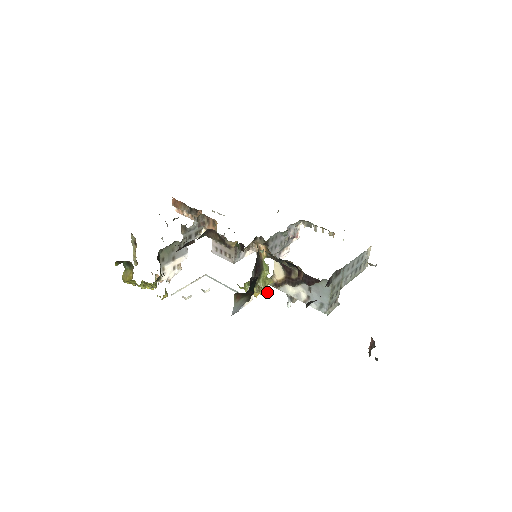
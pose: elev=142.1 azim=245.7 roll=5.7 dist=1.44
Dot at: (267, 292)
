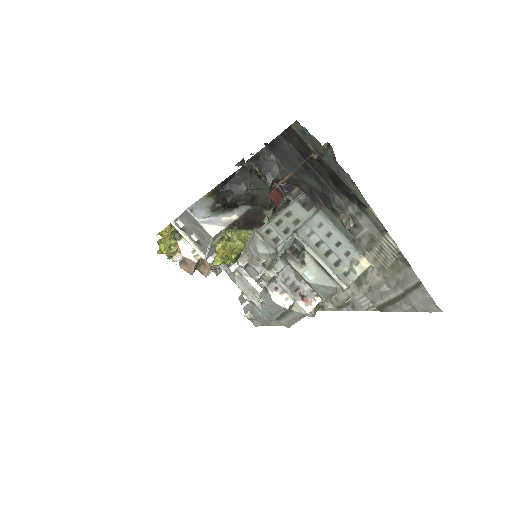
Dot at: (230, 246)
